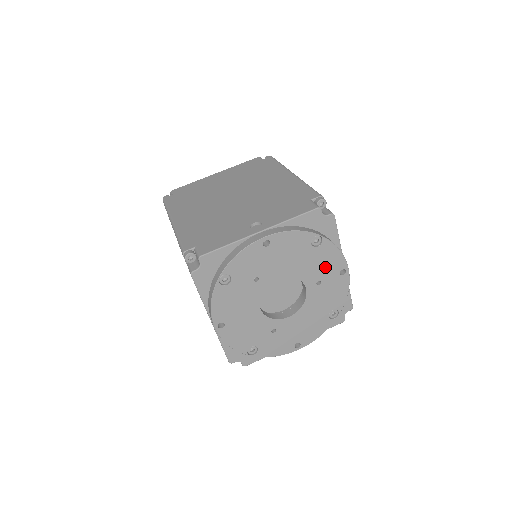
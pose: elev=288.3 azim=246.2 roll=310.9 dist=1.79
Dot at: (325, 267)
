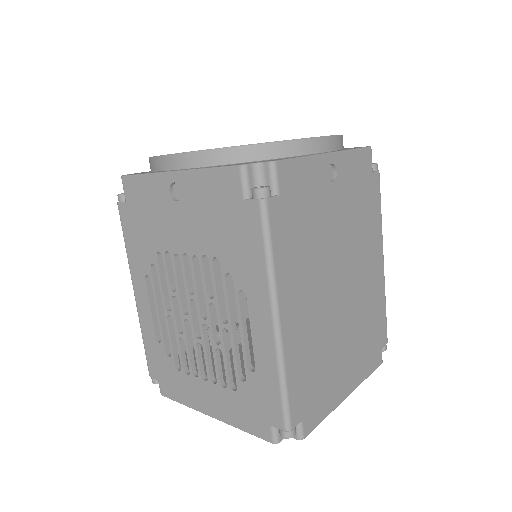
Dot at: occluded
